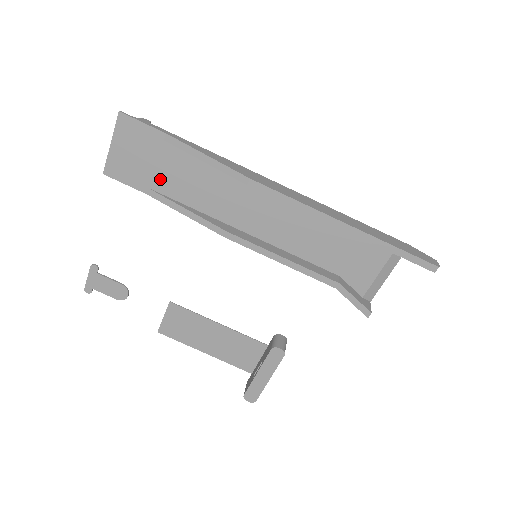
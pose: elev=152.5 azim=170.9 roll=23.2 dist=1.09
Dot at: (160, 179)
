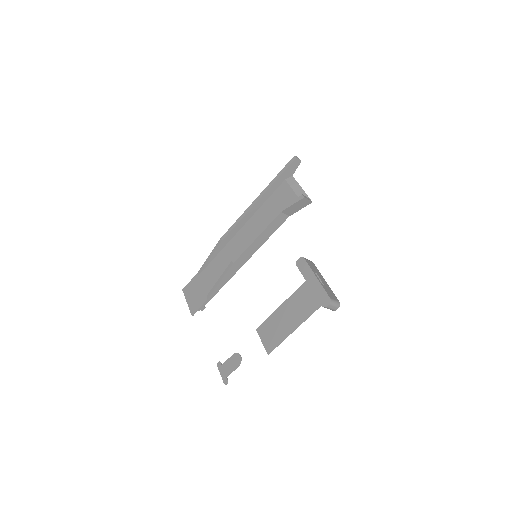
Dot at: (207, 288)
